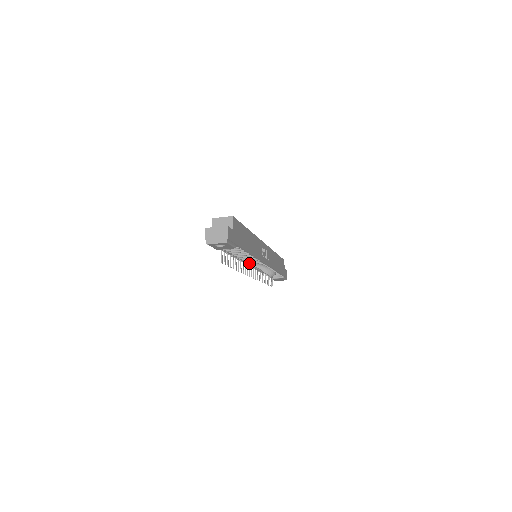
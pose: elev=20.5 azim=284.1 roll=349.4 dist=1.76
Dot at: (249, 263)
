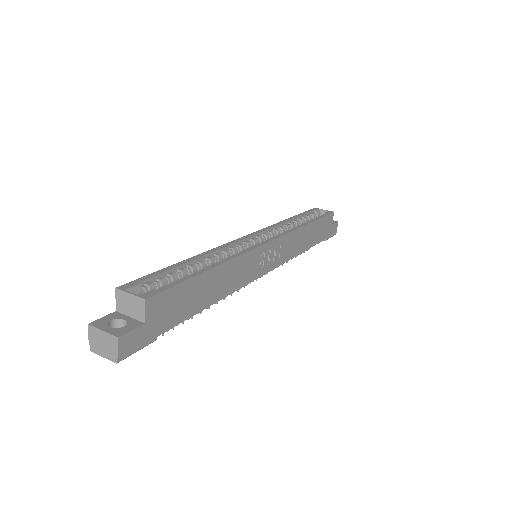
Dot at: occluded
